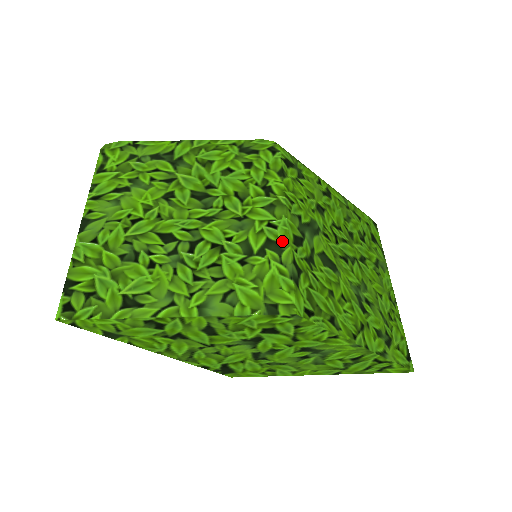
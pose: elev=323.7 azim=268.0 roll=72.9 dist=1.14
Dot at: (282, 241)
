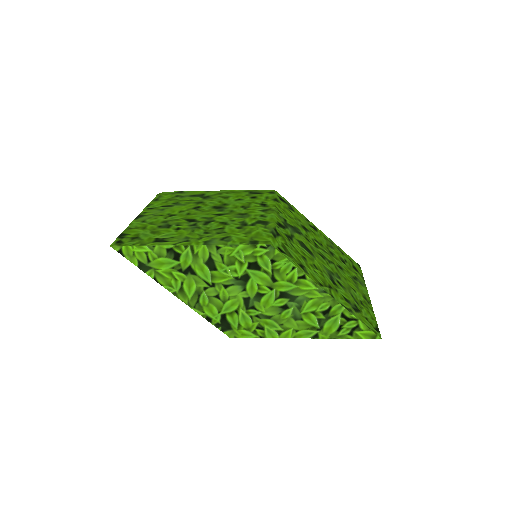
Dot at: (268, 221)
